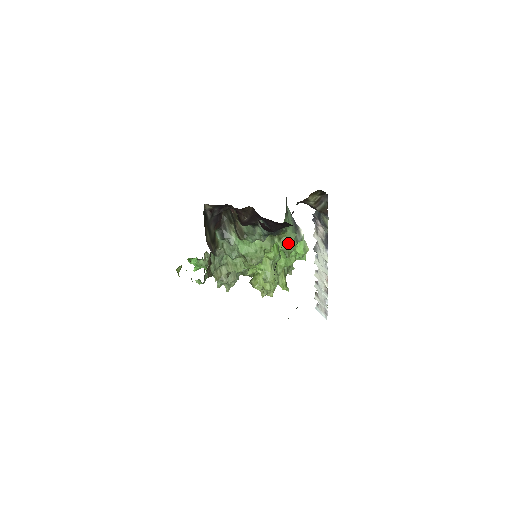
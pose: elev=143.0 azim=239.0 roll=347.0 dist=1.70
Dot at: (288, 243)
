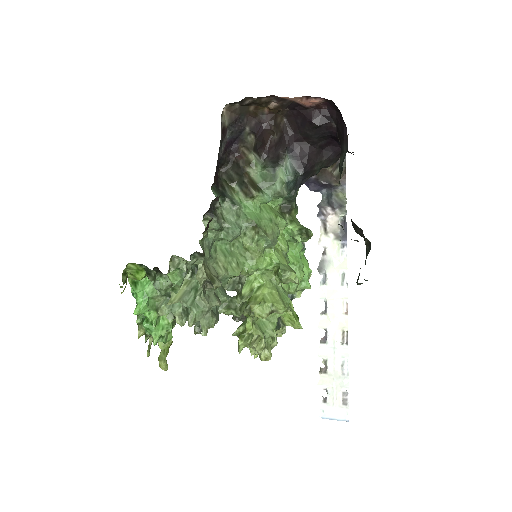
Dot at: (303, 226)
